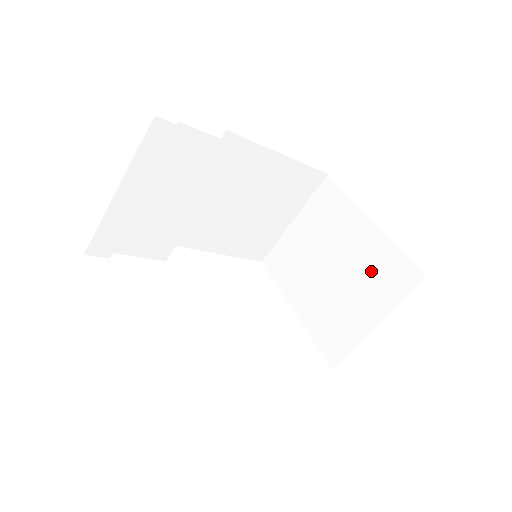
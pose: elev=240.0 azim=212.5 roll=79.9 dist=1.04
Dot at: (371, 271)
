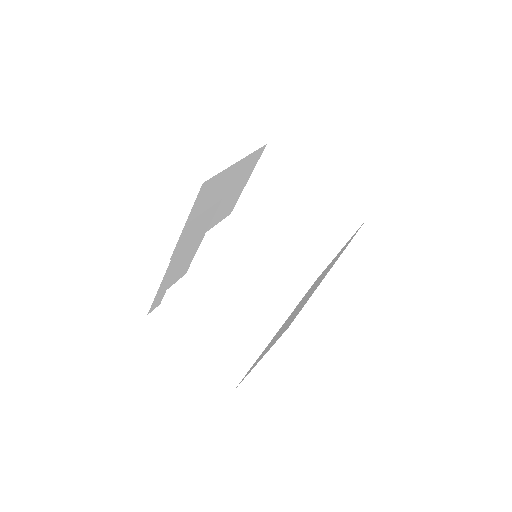
Dot at: (326, 217)
